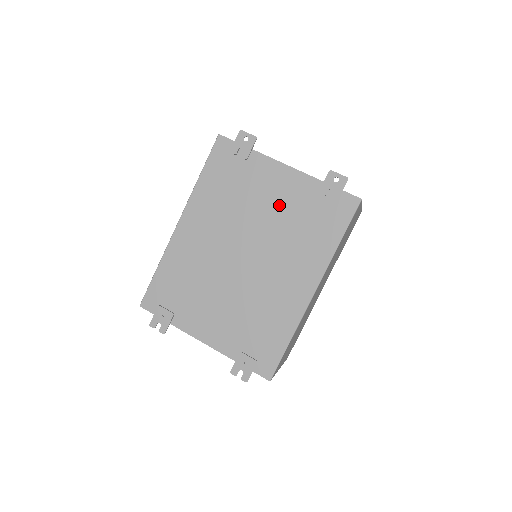
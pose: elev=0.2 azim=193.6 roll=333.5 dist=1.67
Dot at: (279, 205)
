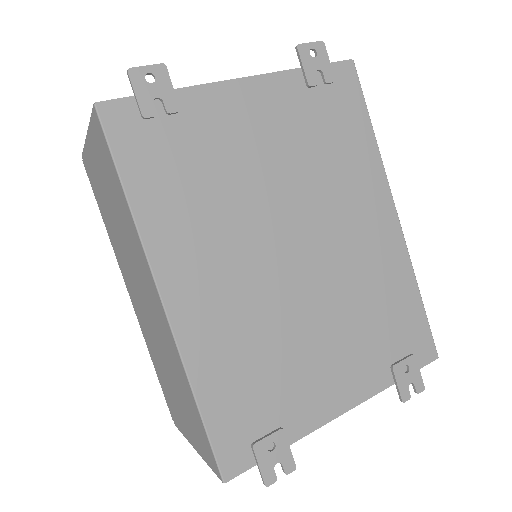
Dot at: (277, 143)
